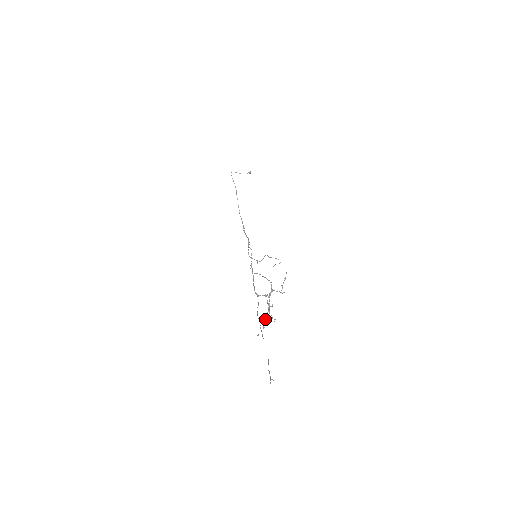
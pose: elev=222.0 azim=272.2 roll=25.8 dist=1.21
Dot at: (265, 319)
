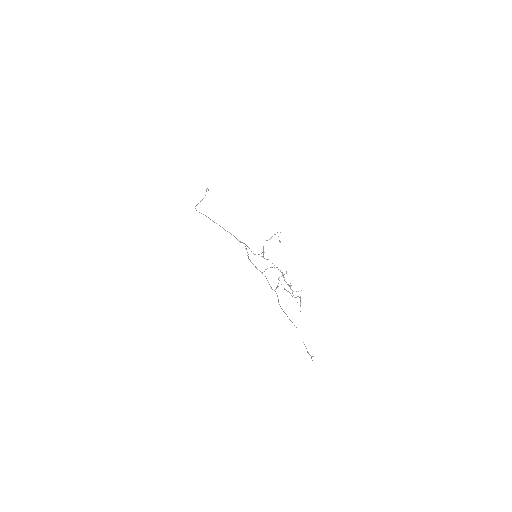
Dot at: occluded
